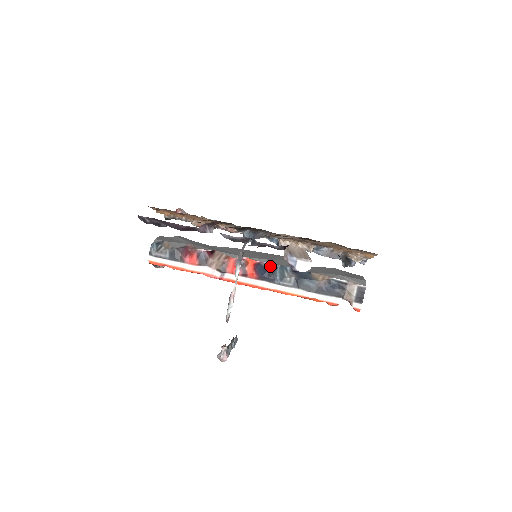
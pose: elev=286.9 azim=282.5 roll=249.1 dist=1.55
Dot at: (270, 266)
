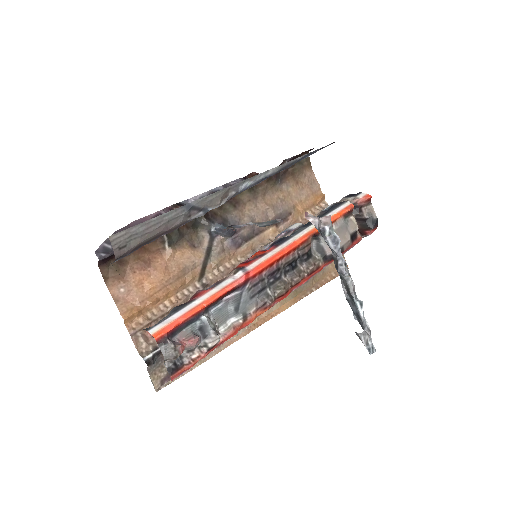
Dot at: (274, 243)
